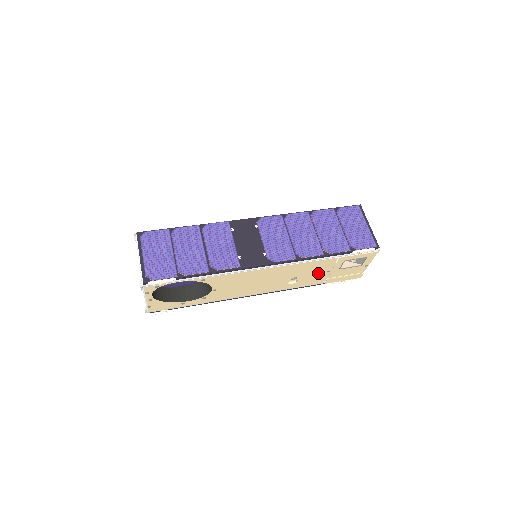
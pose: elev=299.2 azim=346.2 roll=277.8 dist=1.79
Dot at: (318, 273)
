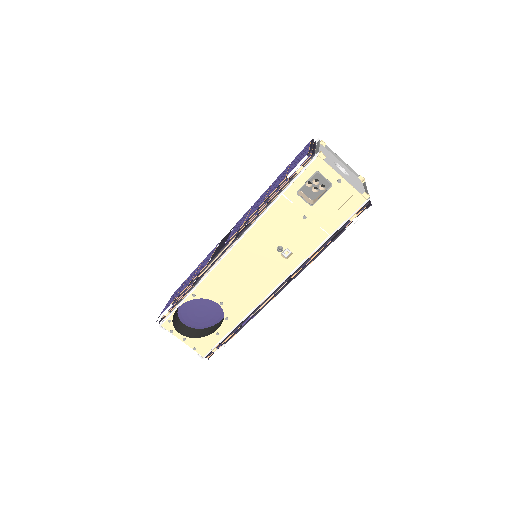
Dot at: (297, 227)
